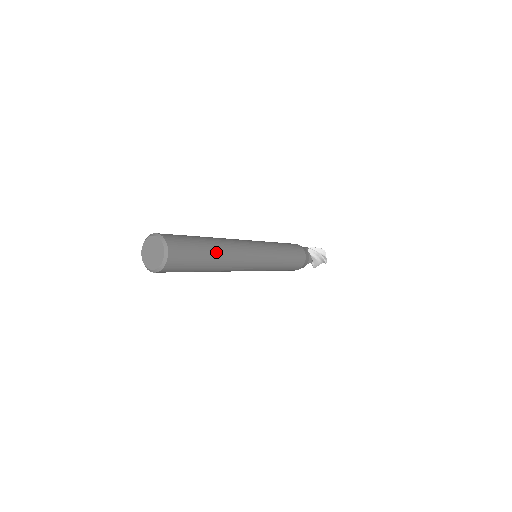
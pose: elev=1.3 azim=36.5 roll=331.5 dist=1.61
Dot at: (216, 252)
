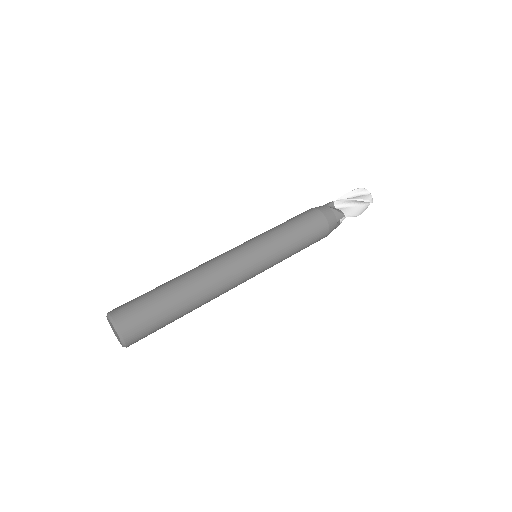
Dot at: (182, 293)
